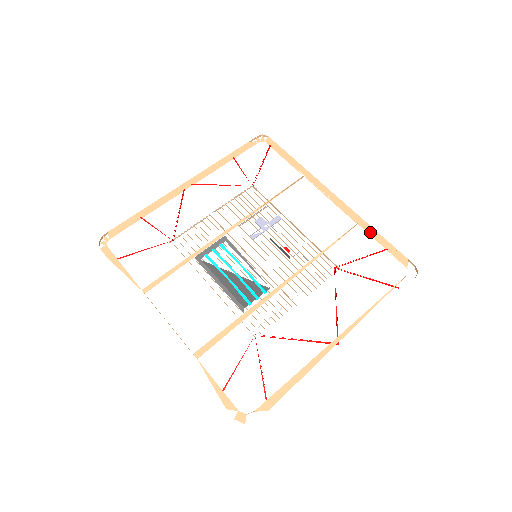
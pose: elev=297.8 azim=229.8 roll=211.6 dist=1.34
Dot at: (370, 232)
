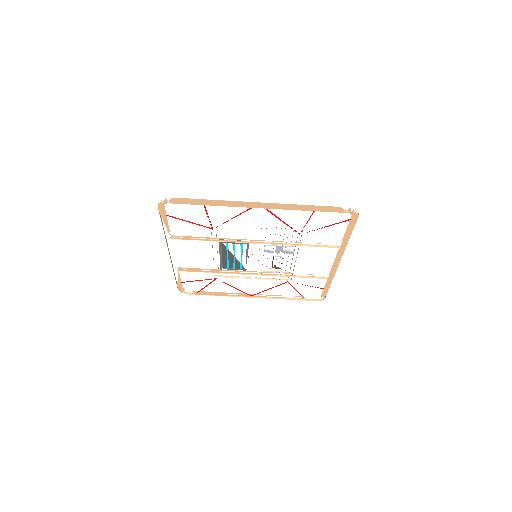
Dot at: (328, 283)
